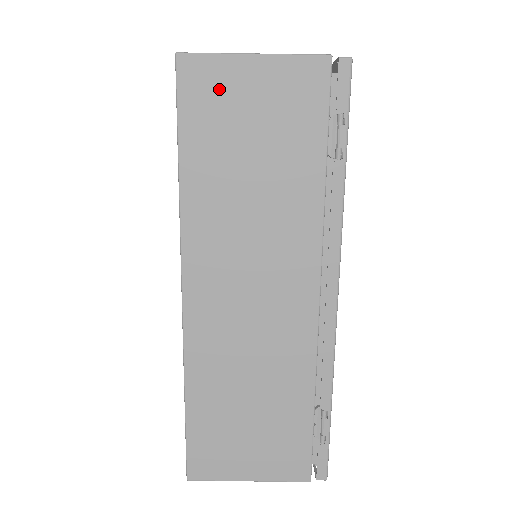
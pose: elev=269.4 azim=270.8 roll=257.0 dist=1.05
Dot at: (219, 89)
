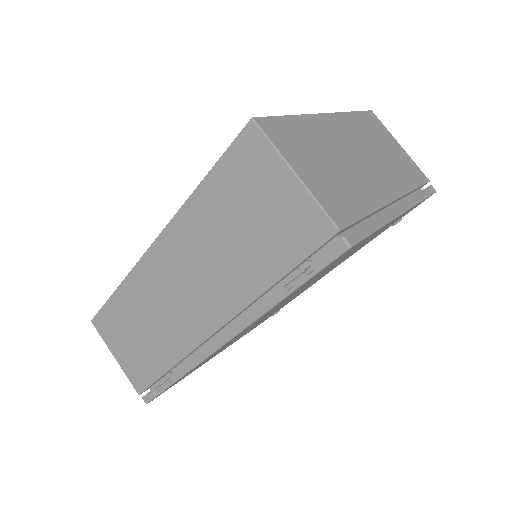
Dot at: (257, 168)
